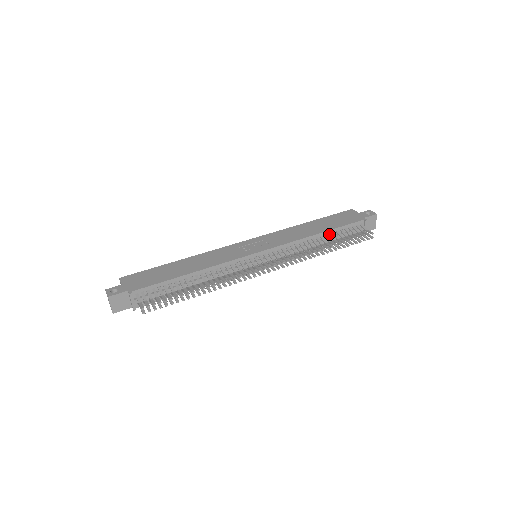
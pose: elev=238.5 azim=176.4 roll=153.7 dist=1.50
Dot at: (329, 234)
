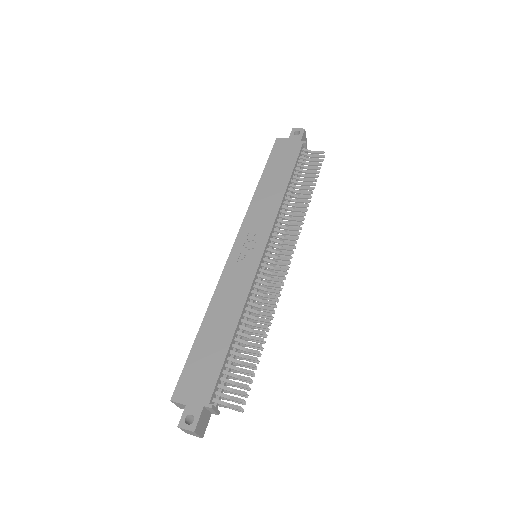
Dot at: (292, 181)
